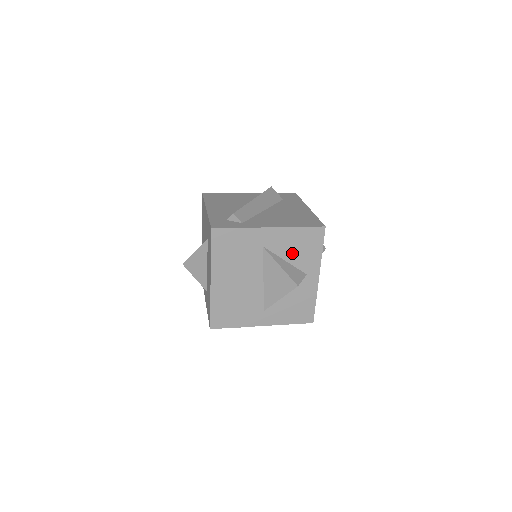
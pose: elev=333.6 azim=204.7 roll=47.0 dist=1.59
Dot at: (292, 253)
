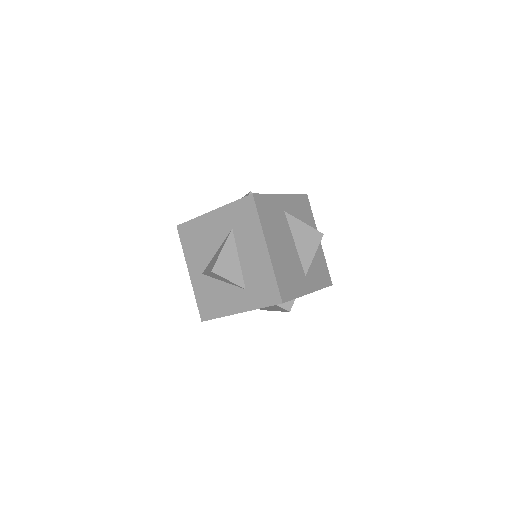
Dot at: (300, 218)
